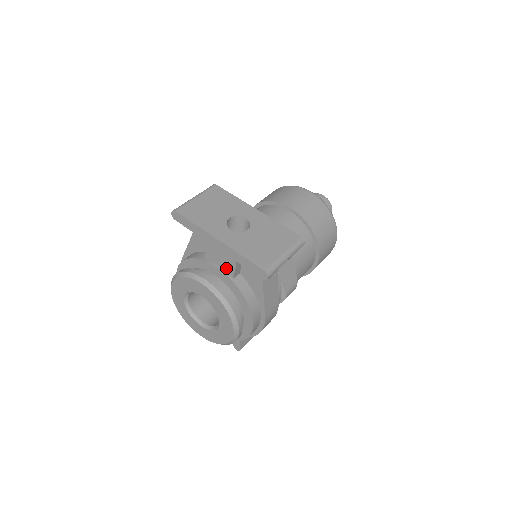
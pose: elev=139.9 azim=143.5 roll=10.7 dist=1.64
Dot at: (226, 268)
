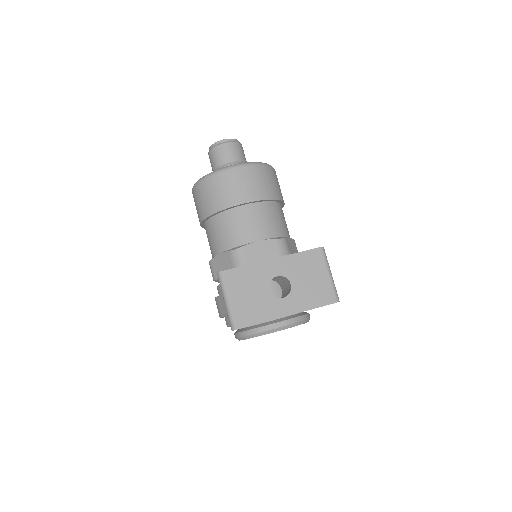
Dot at: occluded
